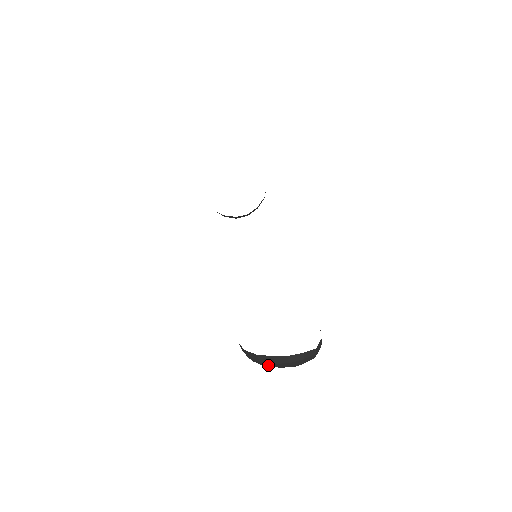
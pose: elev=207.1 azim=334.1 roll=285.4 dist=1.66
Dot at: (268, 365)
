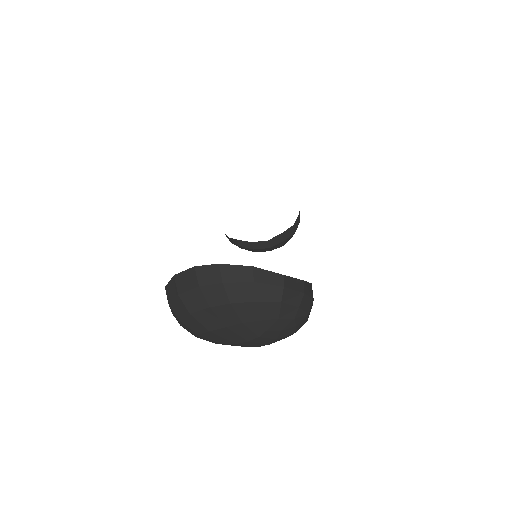
Dot at: (192, 303)
